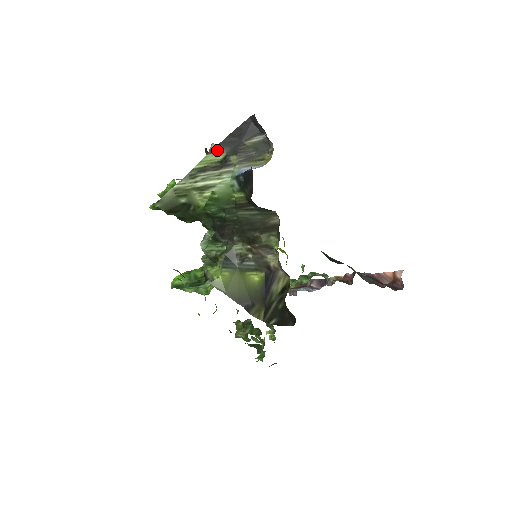
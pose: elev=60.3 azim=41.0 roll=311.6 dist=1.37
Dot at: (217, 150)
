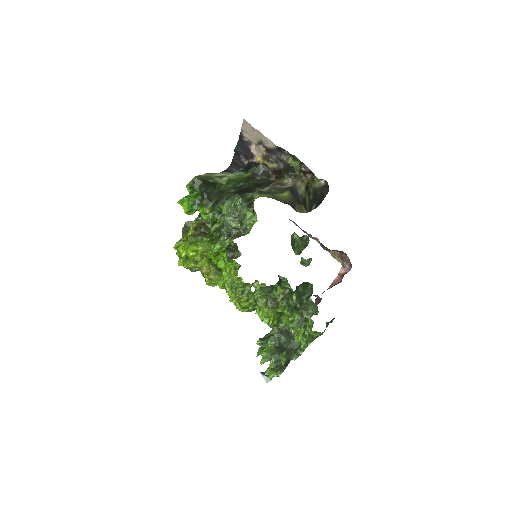
Dot at: occluded
